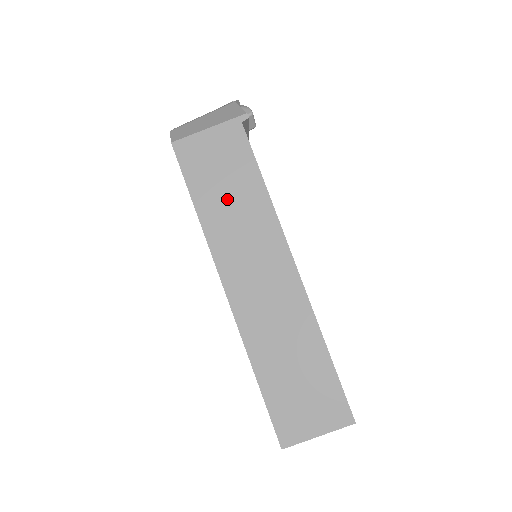
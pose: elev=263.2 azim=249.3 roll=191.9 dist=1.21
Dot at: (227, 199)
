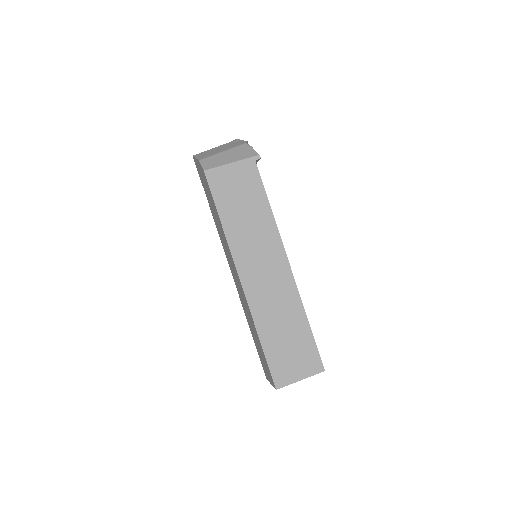
Dot at: (243, 215)
